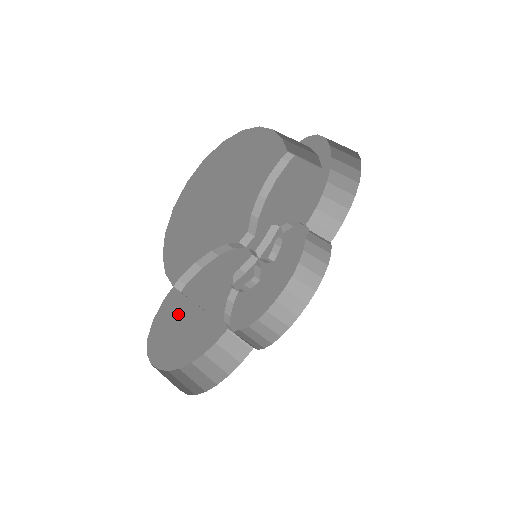
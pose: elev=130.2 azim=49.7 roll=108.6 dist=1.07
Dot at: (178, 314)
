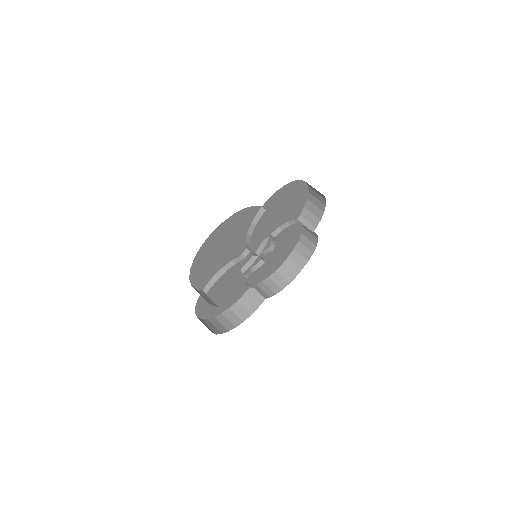
Dot at: (211, 297)
